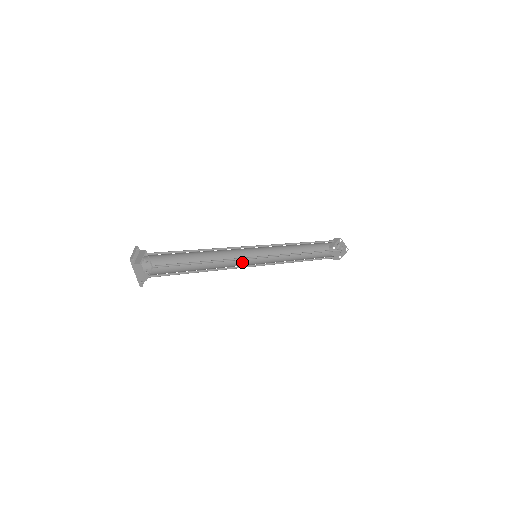
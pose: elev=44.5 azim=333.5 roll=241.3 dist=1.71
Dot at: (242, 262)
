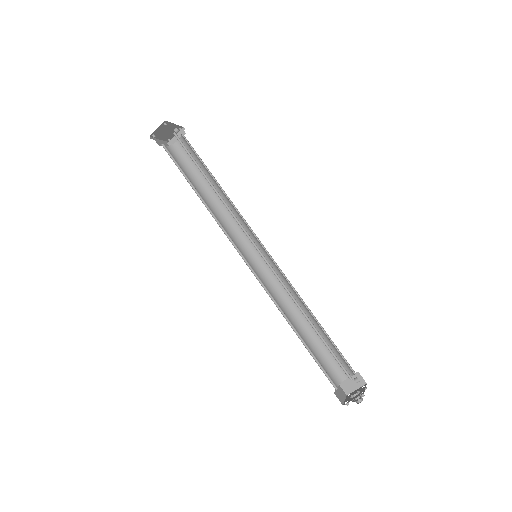
Dot at: (239, 249)
